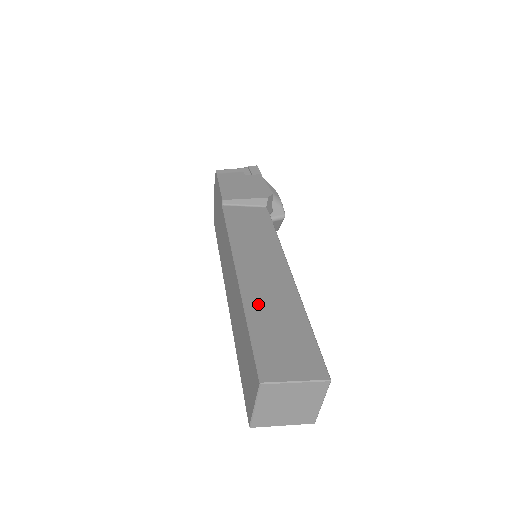
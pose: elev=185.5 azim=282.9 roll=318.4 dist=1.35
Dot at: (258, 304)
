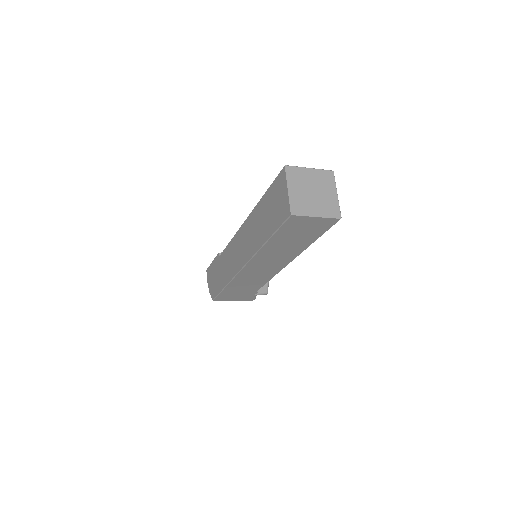
Dot at: occluded
